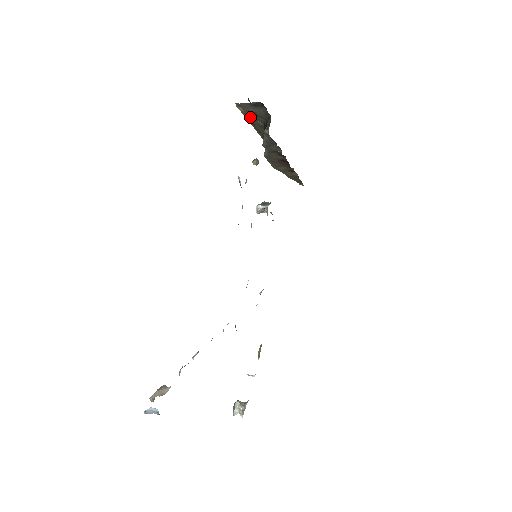
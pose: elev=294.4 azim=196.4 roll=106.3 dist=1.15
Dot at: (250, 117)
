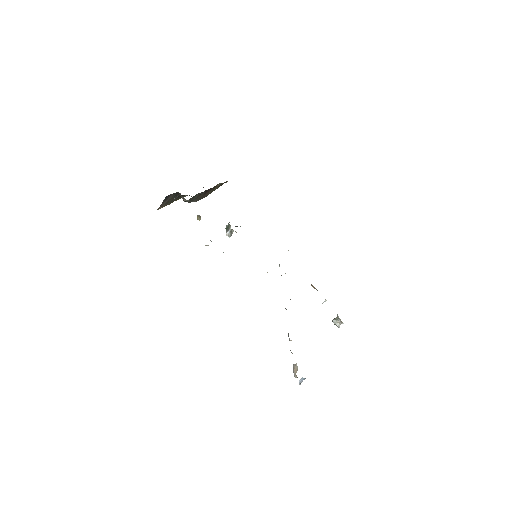
Dot at: (169, 203)
